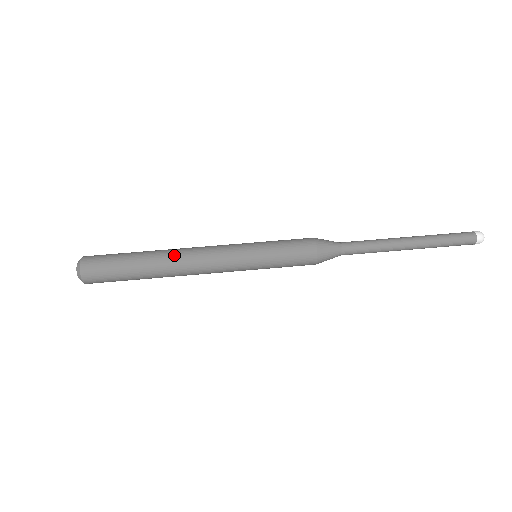
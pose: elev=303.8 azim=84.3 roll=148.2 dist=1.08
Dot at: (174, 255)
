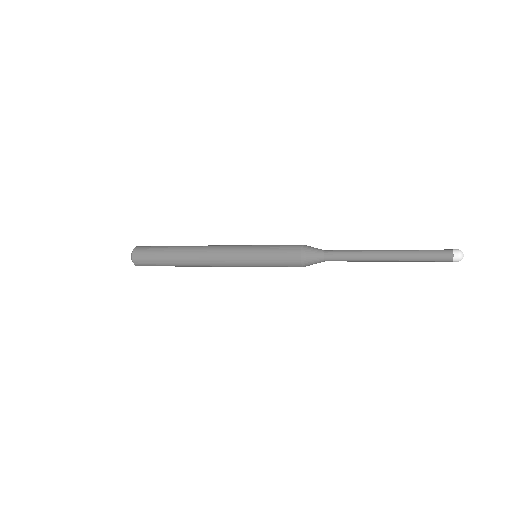
Dot at: (196, 246)
